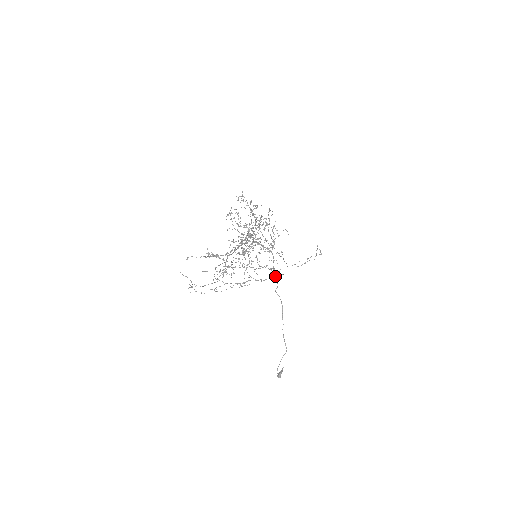
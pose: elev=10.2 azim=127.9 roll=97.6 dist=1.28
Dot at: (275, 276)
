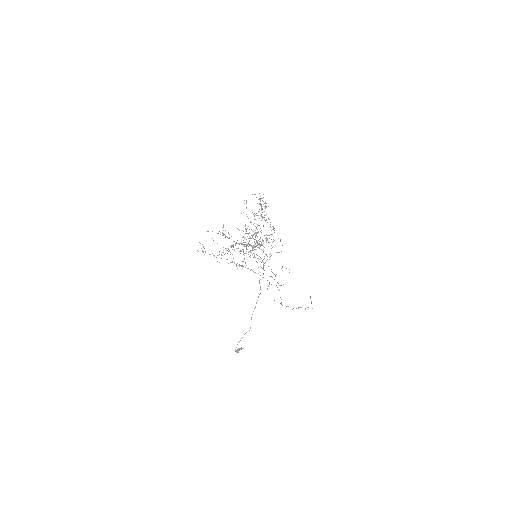
Dot at: occluded
